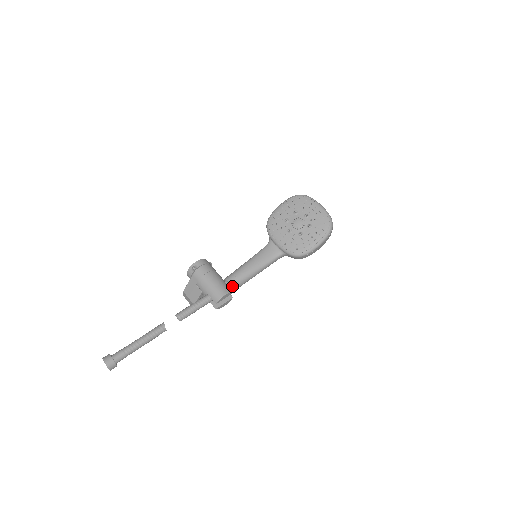
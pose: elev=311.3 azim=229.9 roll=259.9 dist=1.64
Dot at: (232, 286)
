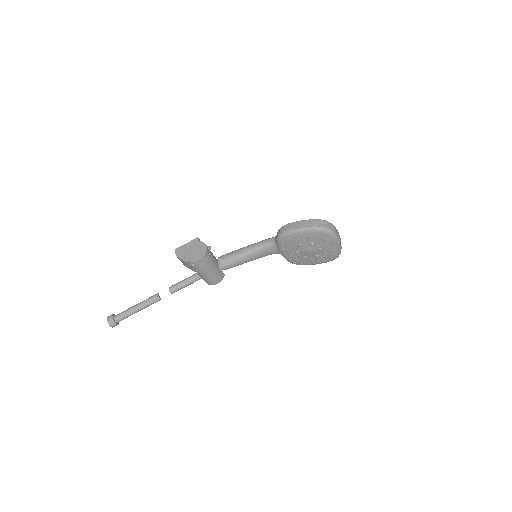
Dot at: occluded
